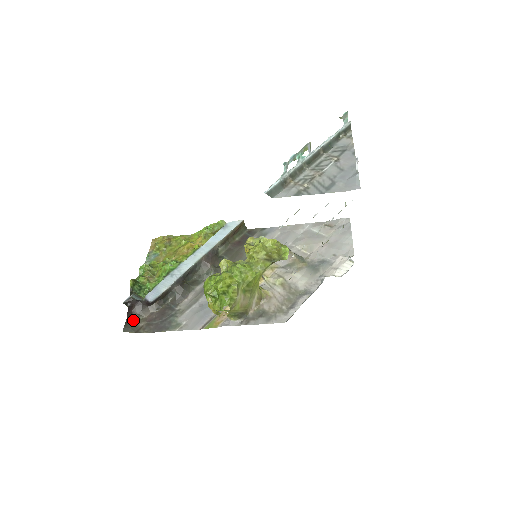
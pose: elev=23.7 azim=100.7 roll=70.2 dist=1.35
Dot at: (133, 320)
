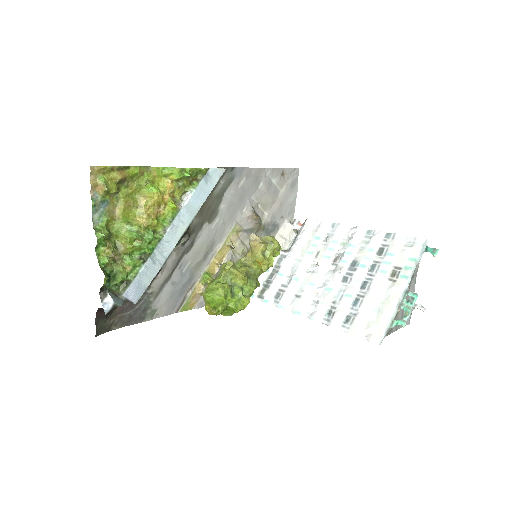
Dot at: (105, 320)
